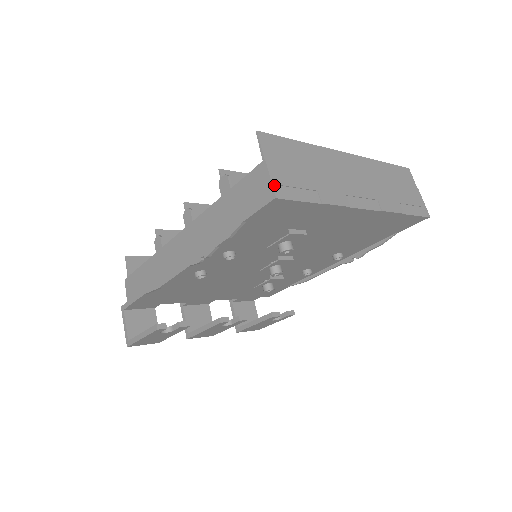
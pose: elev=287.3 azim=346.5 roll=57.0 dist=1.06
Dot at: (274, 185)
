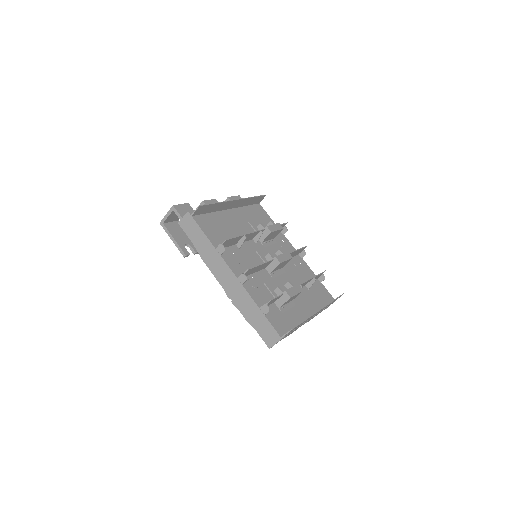
Dot at: occluded
